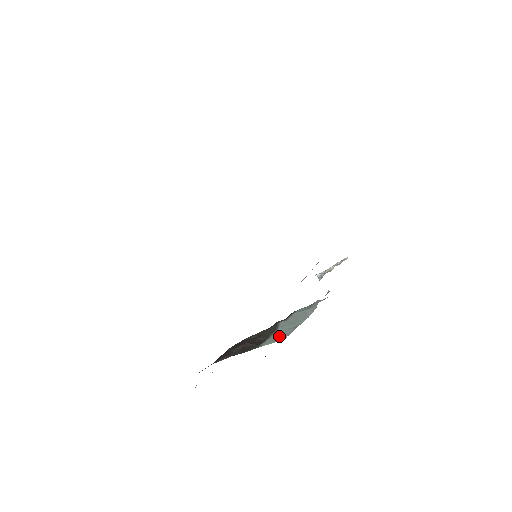
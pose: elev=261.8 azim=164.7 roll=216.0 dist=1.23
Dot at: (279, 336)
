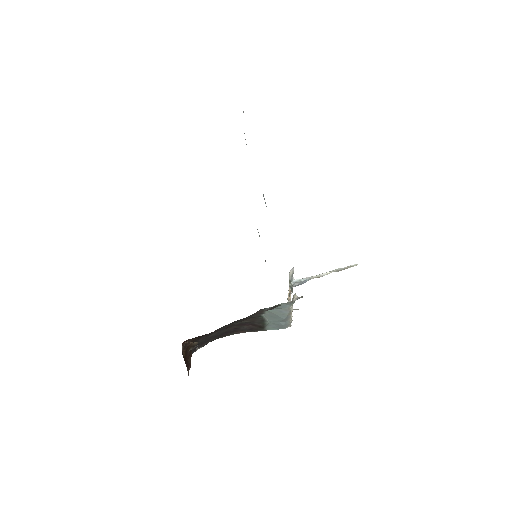
Dot at: (276, 325)
